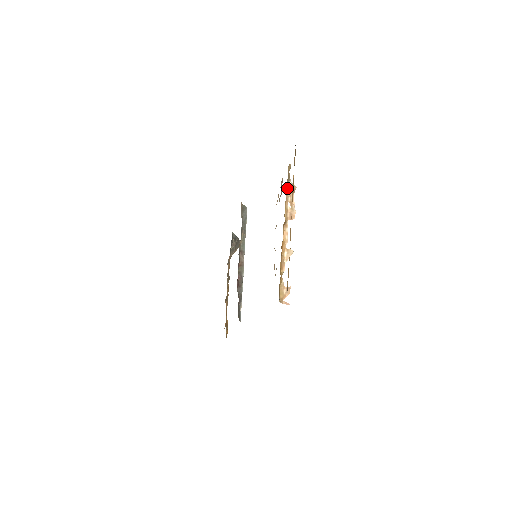
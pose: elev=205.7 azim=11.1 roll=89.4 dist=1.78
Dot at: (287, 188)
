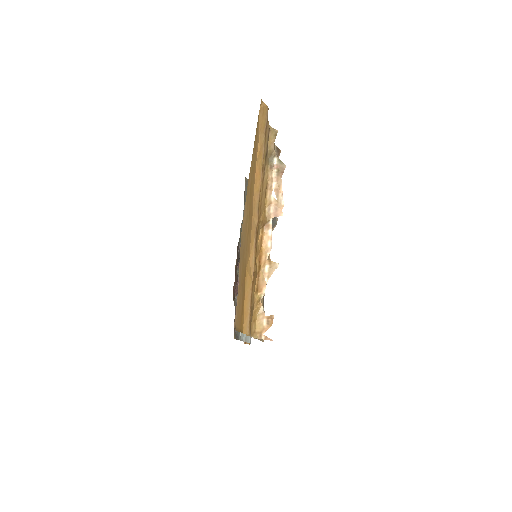
Dot at: (270, 168)
